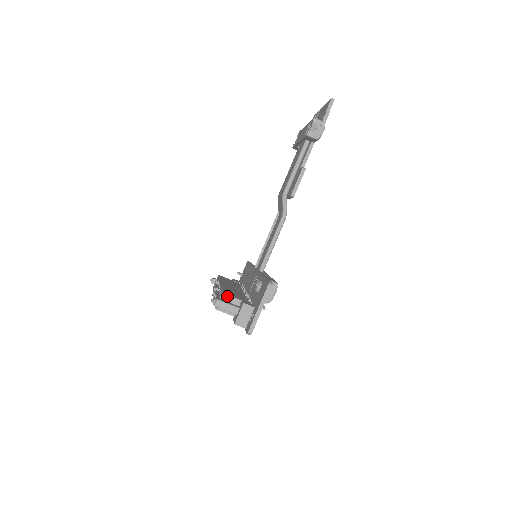
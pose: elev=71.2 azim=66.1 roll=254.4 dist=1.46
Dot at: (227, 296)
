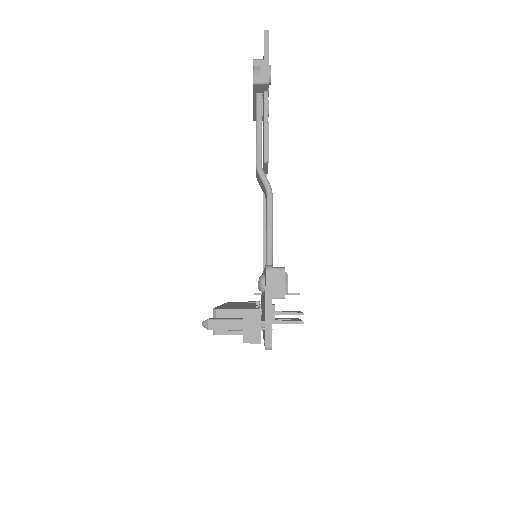
Dot at: (221, 311)
